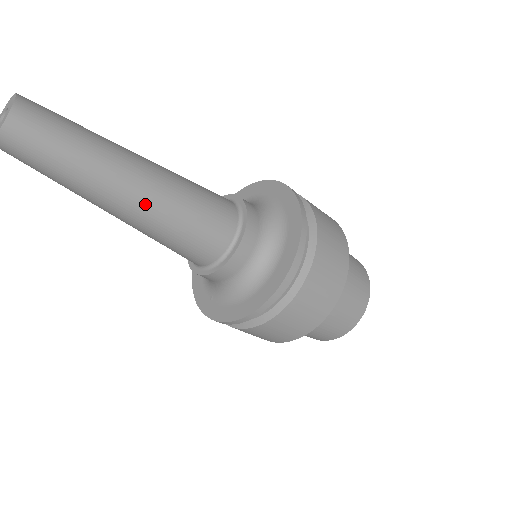
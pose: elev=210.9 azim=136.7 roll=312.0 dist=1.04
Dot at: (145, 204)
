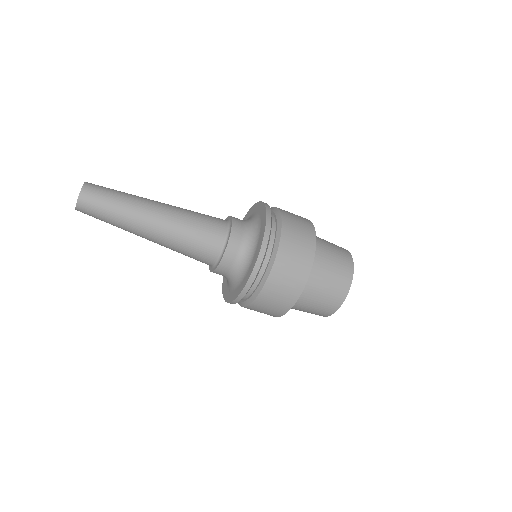
Dot at: (162, 226)
